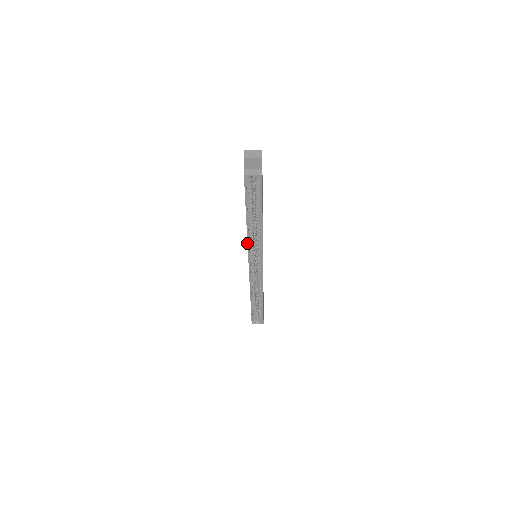
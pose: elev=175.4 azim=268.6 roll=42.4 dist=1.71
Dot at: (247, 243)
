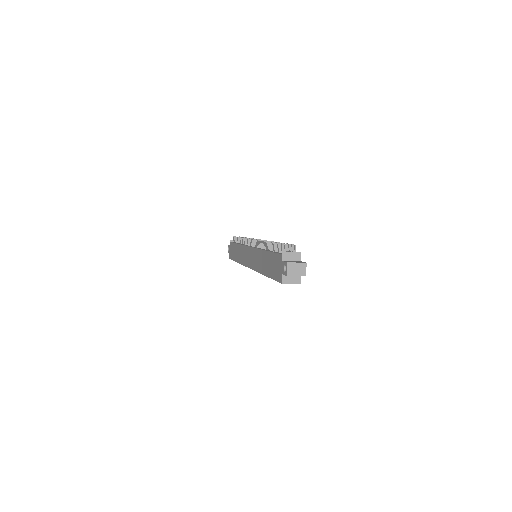
Dot at: (256, 271)
